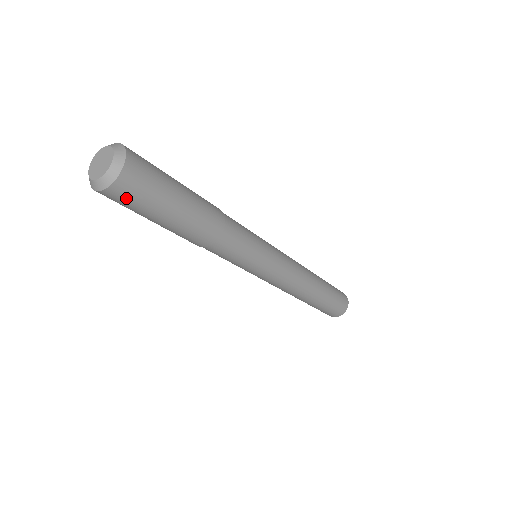
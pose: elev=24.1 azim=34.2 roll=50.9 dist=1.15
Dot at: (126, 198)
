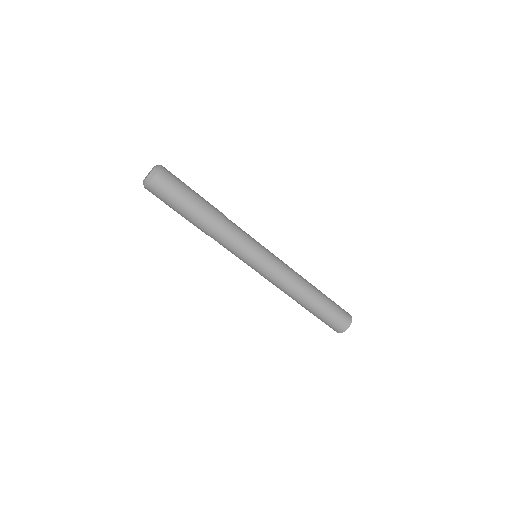
Dot at: (162, 187)
